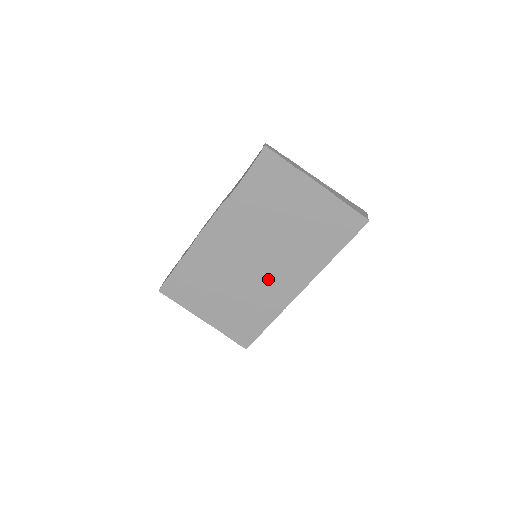
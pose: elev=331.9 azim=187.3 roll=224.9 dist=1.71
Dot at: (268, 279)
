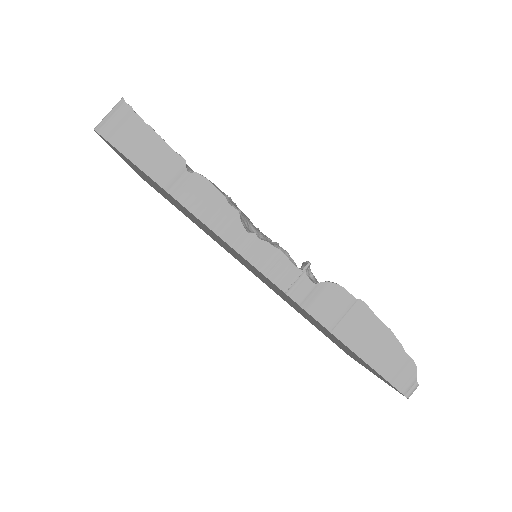
Dot at: occluded
